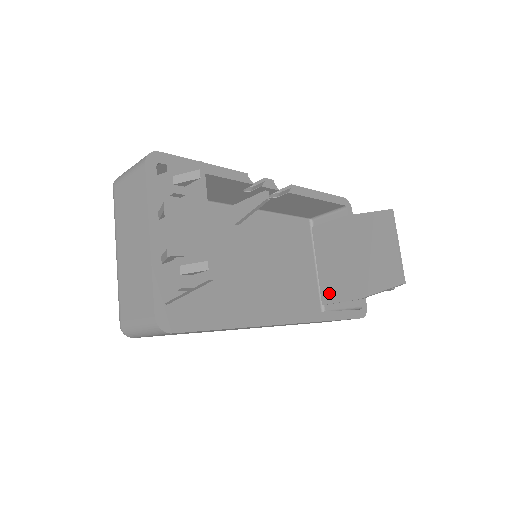
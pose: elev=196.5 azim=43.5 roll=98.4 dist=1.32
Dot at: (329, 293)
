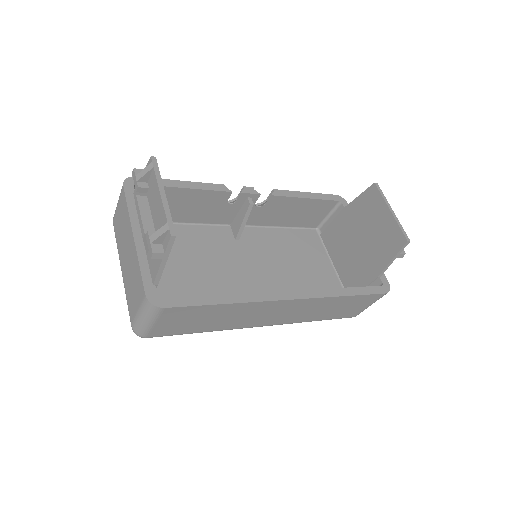
Dot at: (352, 286)
